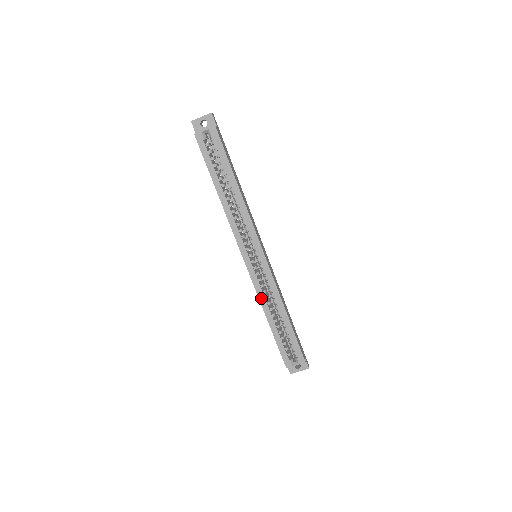
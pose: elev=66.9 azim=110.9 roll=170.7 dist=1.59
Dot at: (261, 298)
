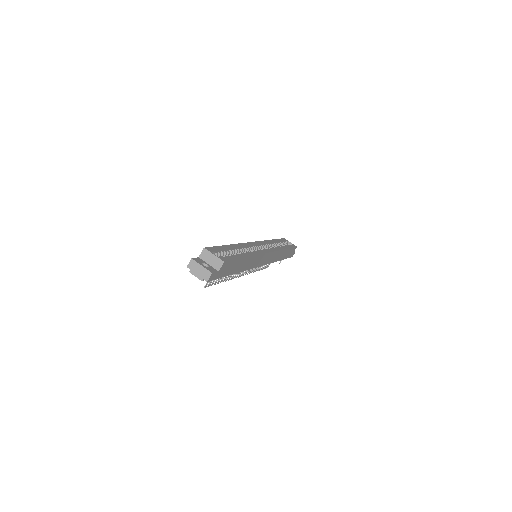
Dot at: (241, 245)
